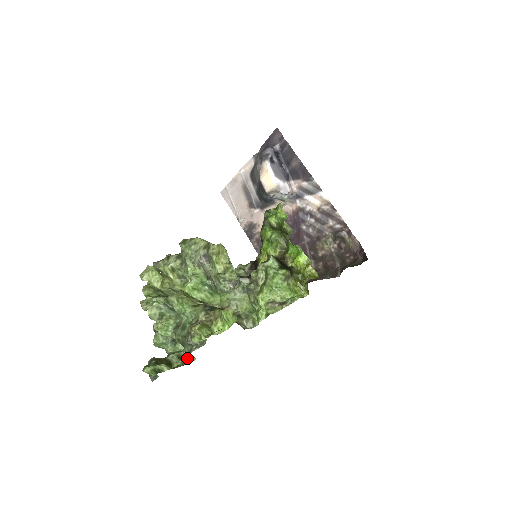
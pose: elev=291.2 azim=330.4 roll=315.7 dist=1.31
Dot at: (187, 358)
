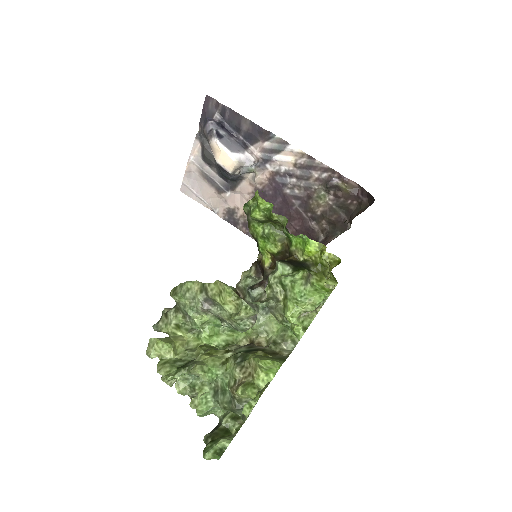
Dot at: occluded
